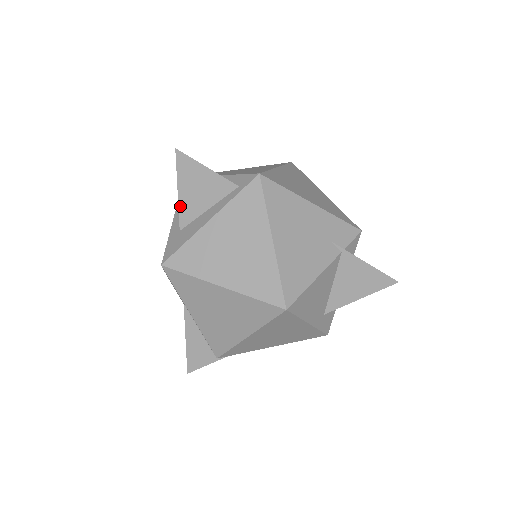
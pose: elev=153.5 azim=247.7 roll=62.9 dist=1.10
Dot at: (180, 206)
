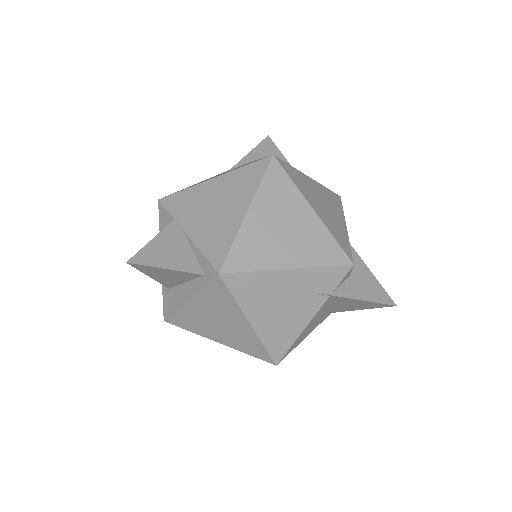
Dot at: (158, 281)
